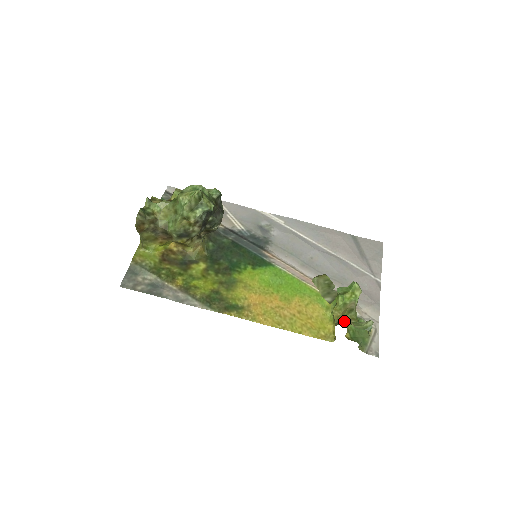
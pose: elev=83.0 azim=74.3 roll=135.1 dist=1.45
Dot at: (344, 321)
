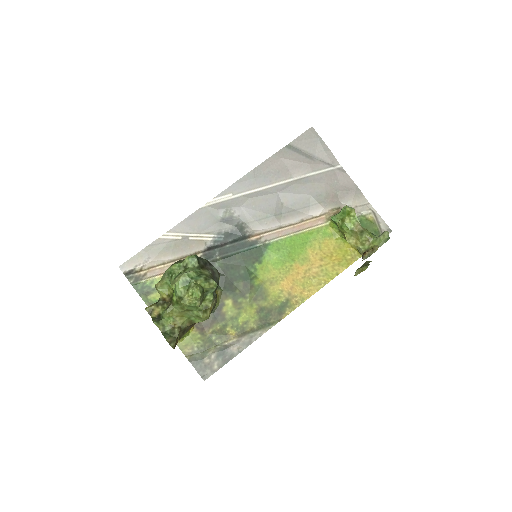
Dot at: (365, 245)
